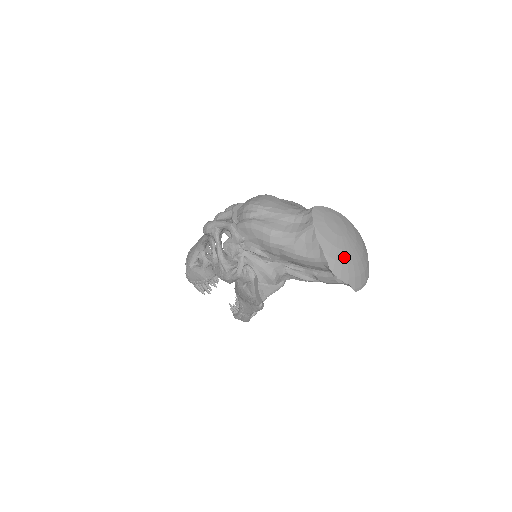
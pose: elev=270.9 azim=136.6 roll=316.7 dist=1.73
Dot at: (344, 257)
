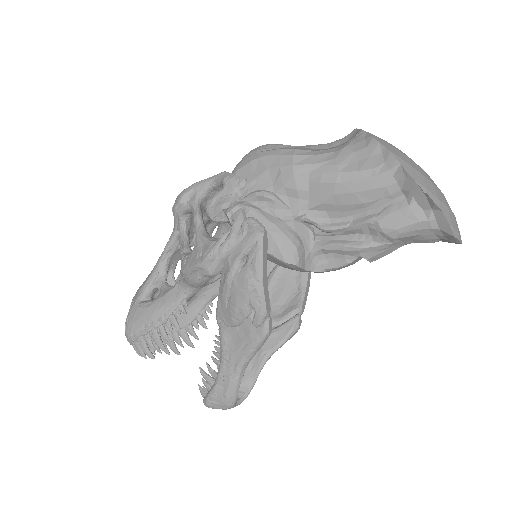
Dot at: (422, 172)
